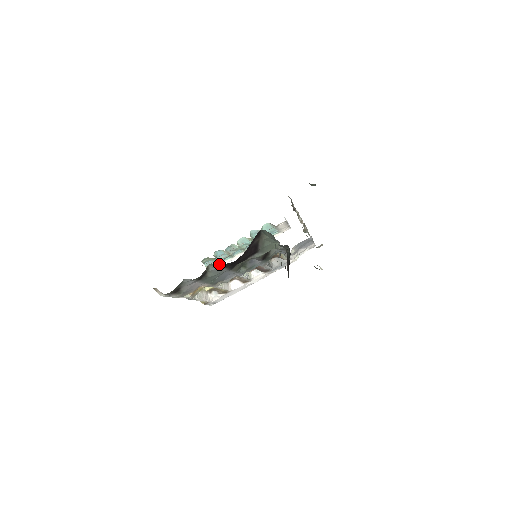
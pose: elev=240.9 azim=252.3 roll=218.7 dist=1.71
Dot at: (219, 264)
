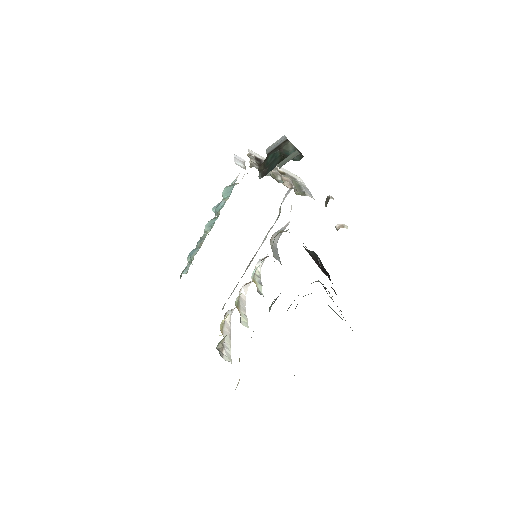
Dot at: occluded
